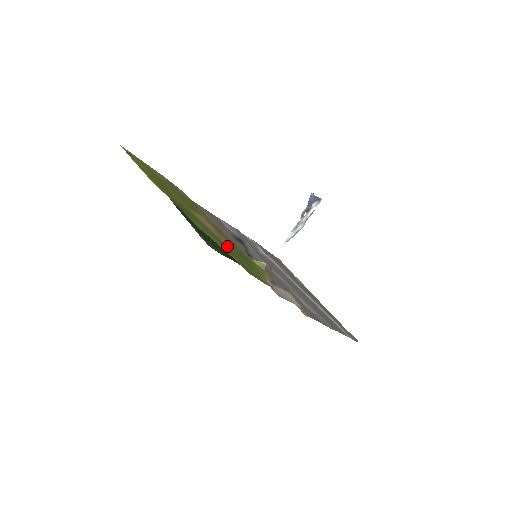
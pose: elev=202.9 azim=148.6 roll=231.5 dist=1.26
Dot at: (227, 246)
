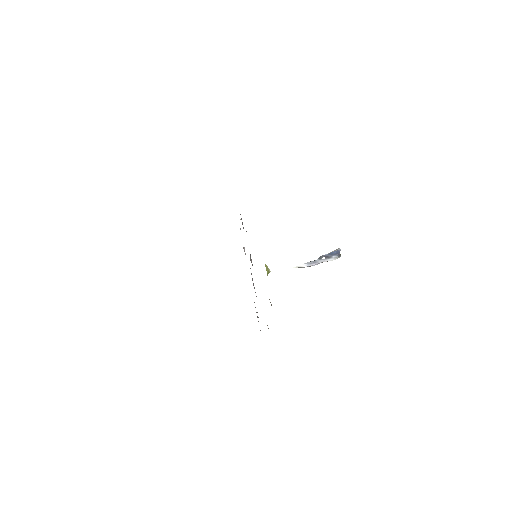
Dot at: occluded
